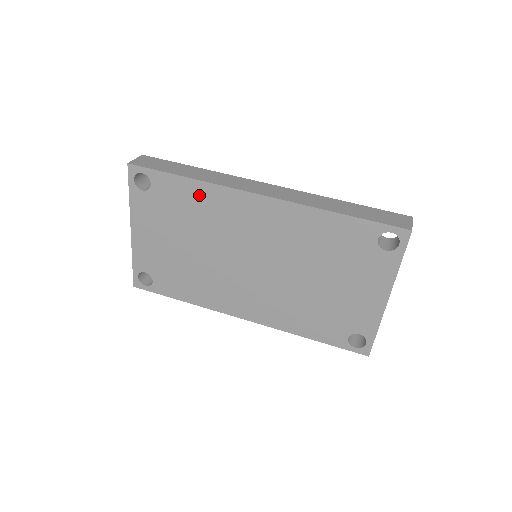
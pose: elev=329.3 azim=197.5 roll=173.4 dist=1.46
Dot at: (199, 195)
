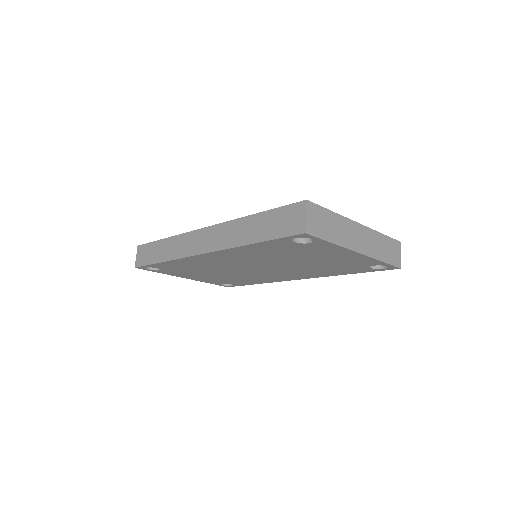
Dot at: (180, 264)
